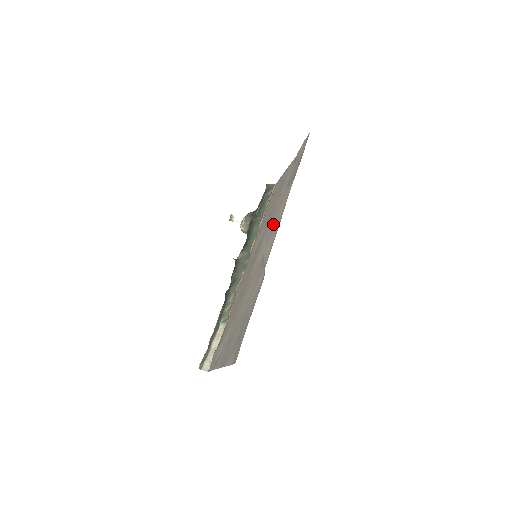
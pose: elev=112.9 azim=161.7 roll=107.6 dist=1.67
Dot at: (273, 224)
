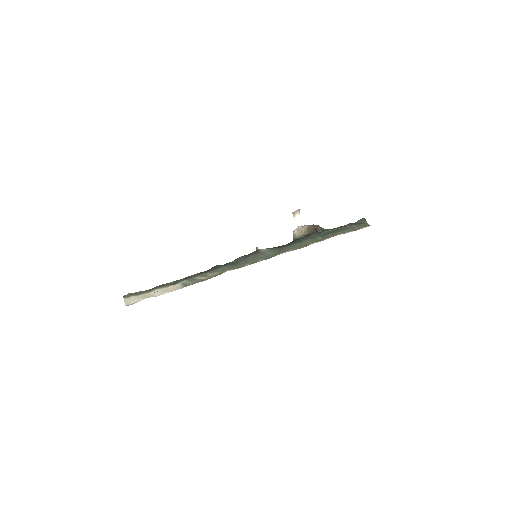
Dot at: occluded
